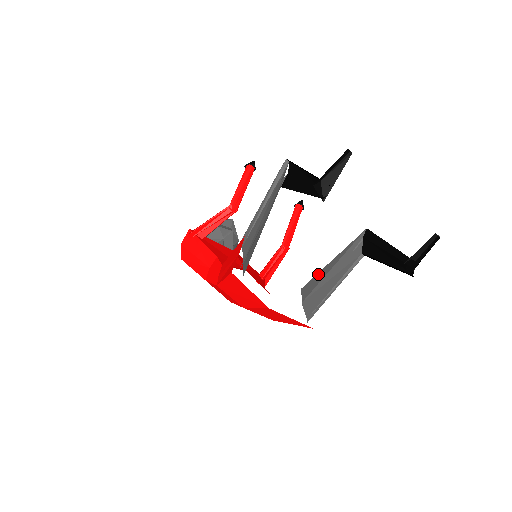
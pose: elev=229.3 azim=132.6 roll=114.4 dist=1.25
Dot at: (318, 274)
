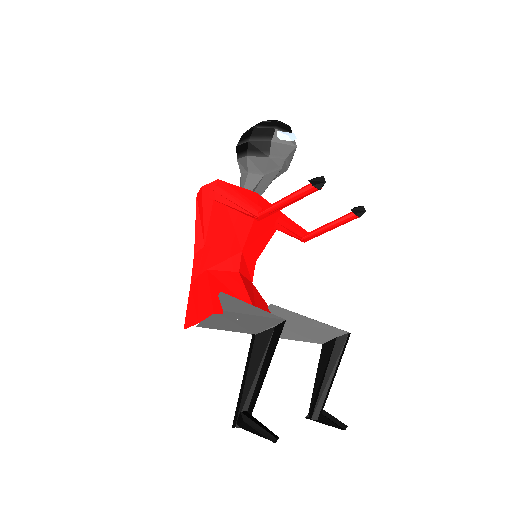
Dot at: (288, 312)
